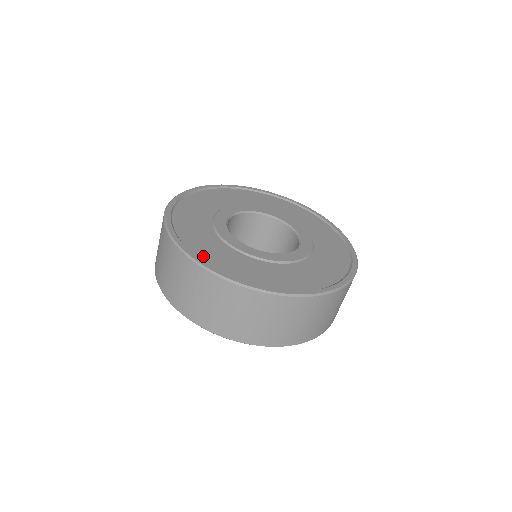
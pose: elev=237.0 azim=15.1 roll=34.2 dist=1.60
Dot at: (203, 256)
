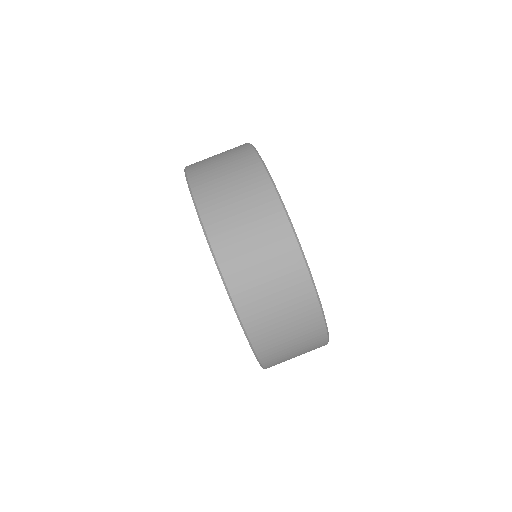
Dot at: occluded
